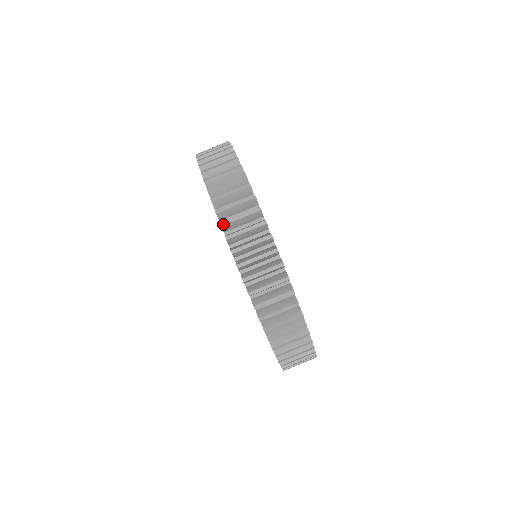
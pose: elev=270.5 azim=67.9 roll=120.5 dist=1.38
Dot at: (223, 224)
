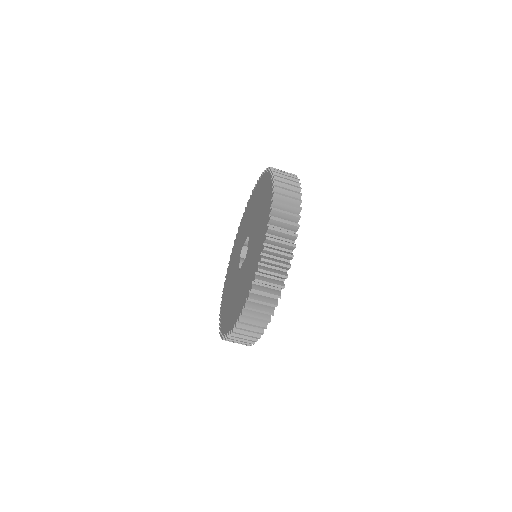
Dot at: (263, 260)
